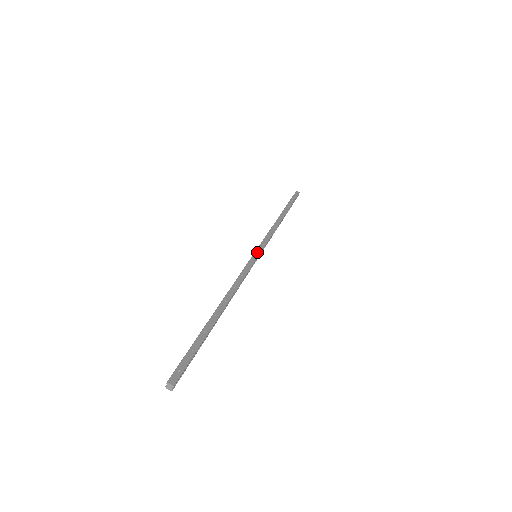
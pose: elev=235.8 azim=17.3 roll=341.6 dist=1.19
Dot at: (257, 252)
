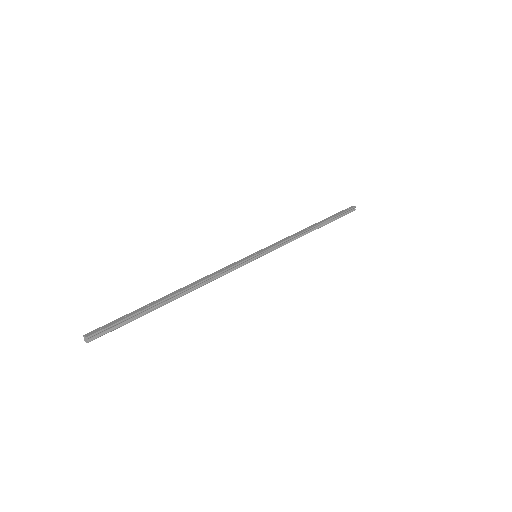
Dot at: (257, 252)
